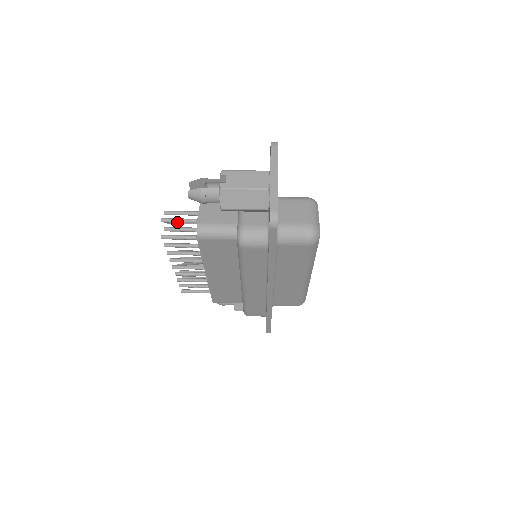
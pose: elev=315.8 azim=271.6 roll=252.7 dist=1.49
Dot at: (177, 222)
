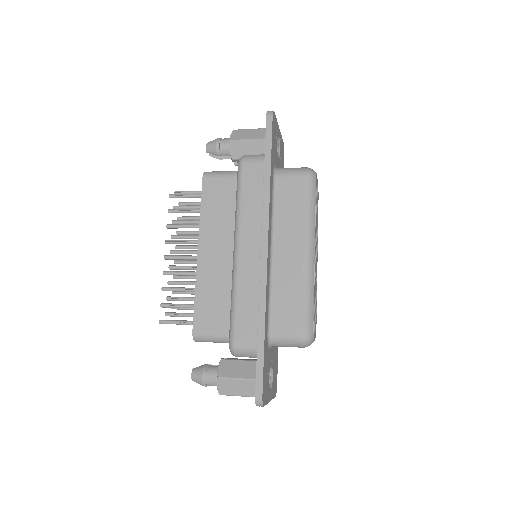
Dot at: (188, 192)
